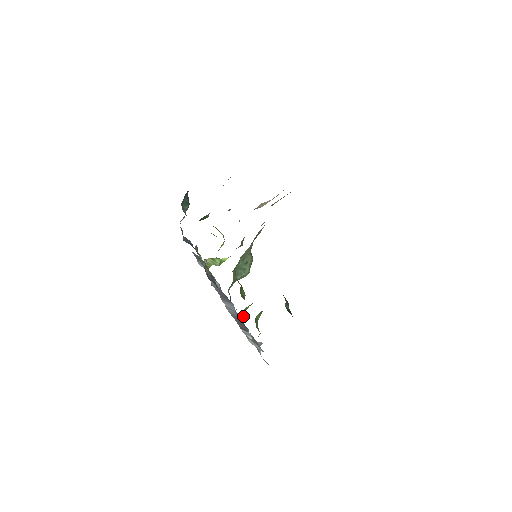
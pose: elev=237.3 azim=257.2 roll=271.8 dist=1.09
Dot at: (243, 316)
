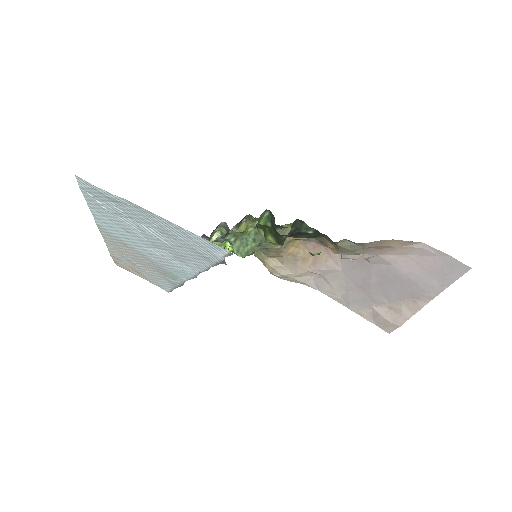
Dot at: (240, 229)
